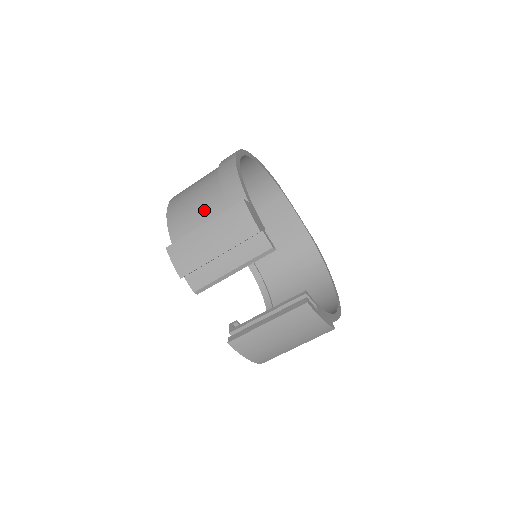
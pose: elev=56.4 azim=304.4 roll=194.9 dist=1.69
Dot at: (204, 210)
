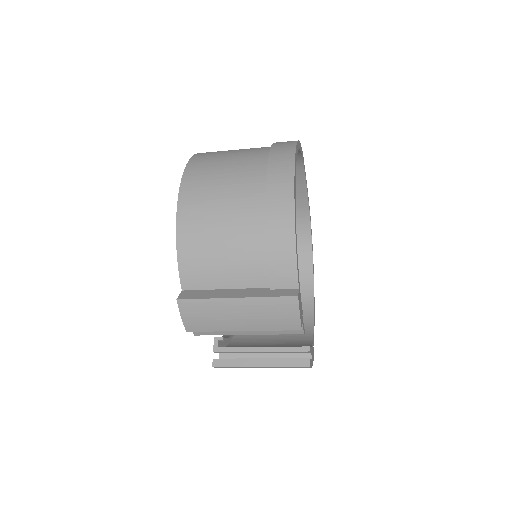
Dot at: (235, 264)
